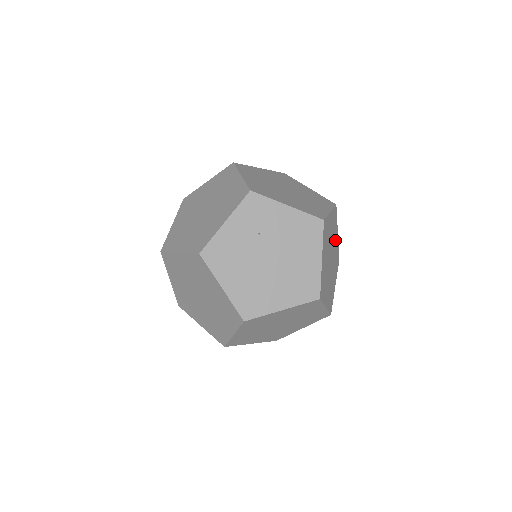
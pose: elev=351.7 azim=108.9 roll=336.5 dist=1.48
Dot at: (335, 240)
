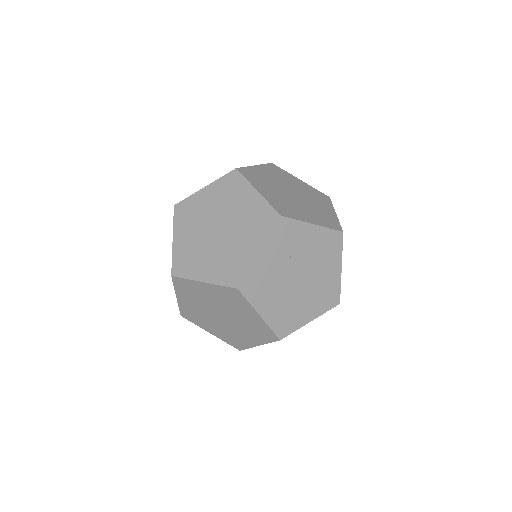
Dot at: occluded
